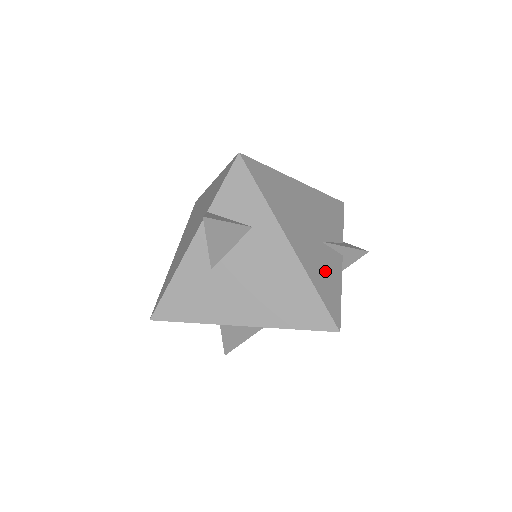
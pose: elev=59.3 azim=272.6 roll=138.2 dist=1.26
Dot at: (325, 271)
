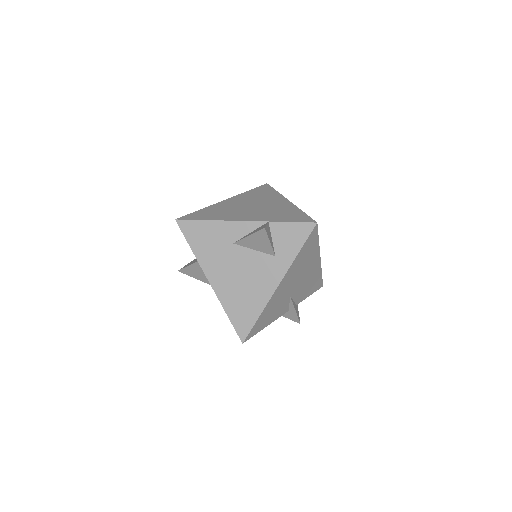
Dot at: (273, 311)
